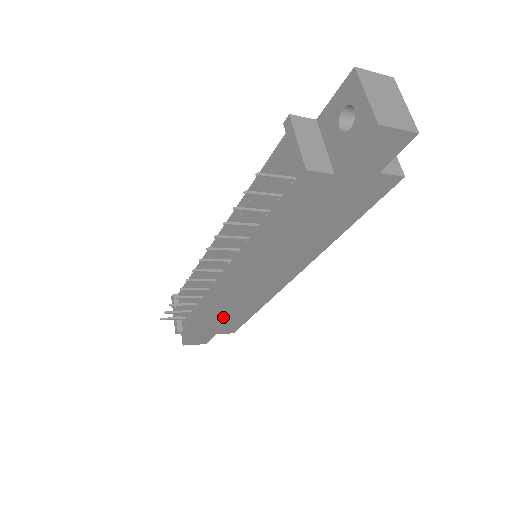
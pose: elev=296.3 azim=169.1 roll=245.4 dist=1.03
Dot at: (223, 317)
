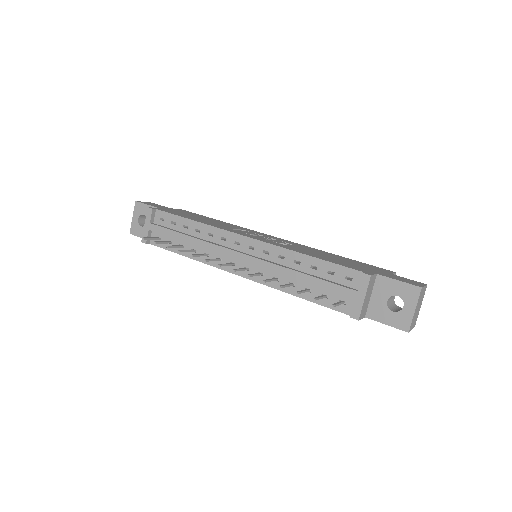
Dot at: occluded
